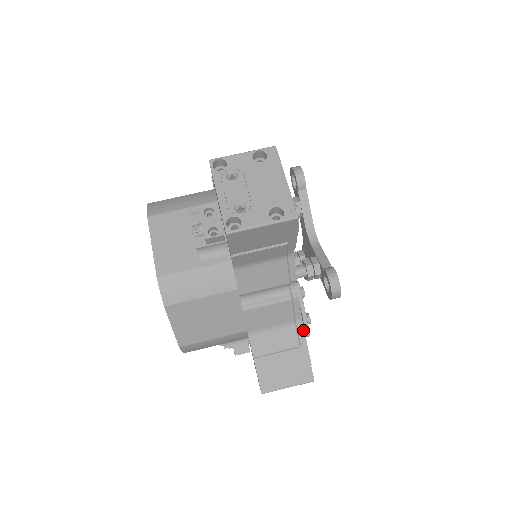
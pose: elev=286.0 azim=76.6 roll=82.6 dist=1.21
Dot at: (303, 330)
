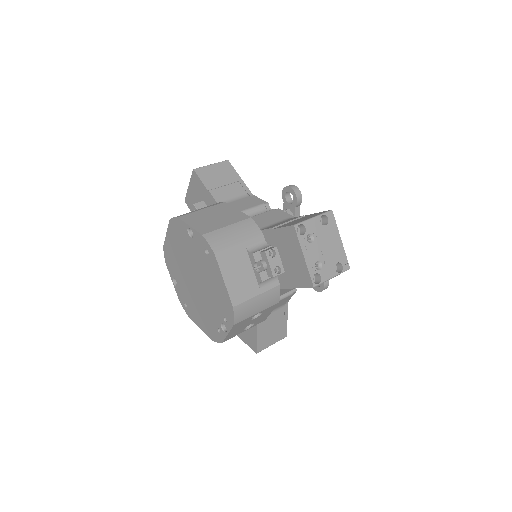
Dot at: occluded
